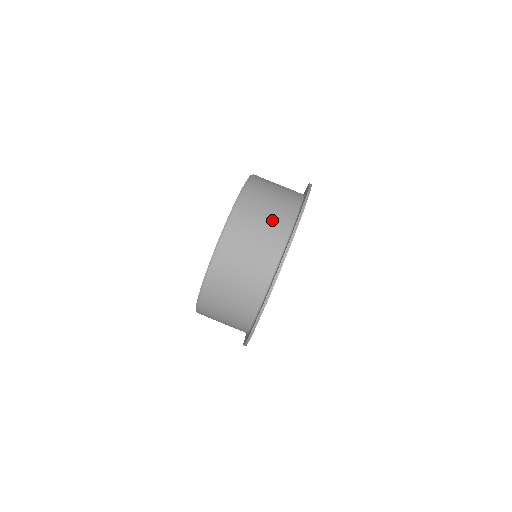
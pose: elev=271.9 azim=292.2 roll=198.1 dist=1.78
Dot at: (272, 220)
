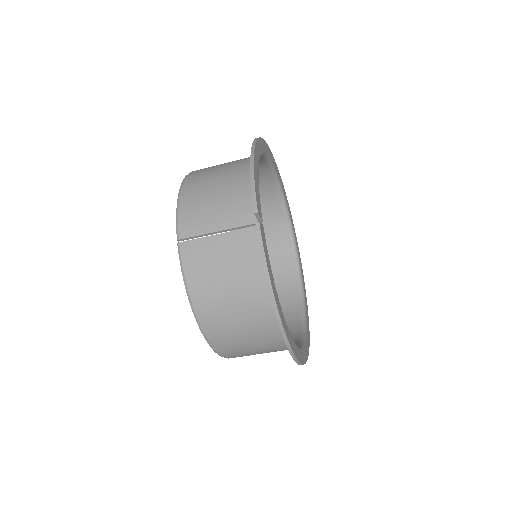
Dot at: (269, 351)
